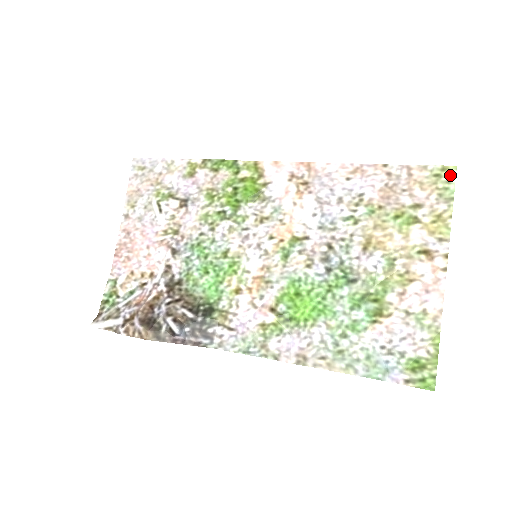
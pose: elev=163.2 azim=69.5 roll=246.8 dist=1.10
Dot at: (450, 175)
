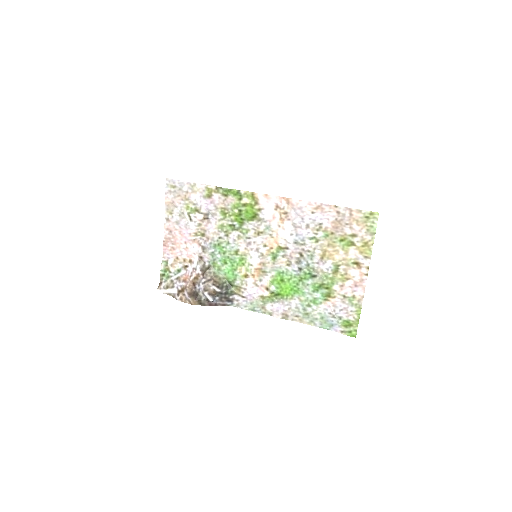
Dot at: (375, 218)
